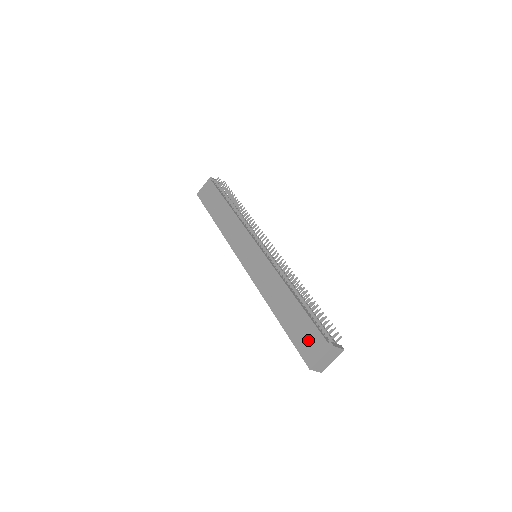
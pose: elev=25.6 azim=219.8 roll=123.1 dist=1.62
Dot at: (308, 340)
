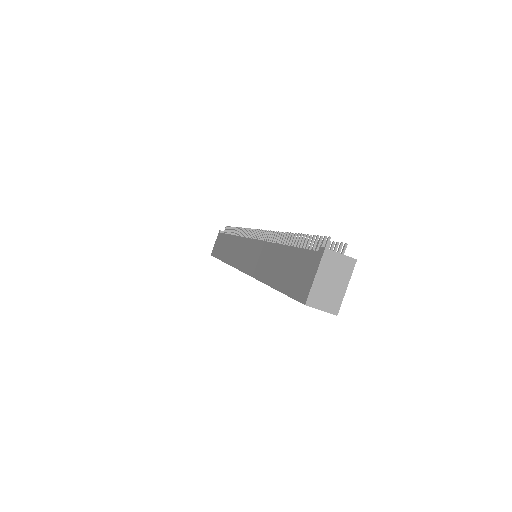
Dot at: (299, 272)
